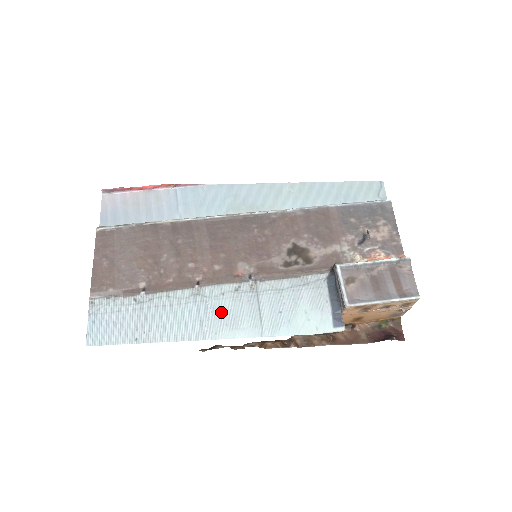
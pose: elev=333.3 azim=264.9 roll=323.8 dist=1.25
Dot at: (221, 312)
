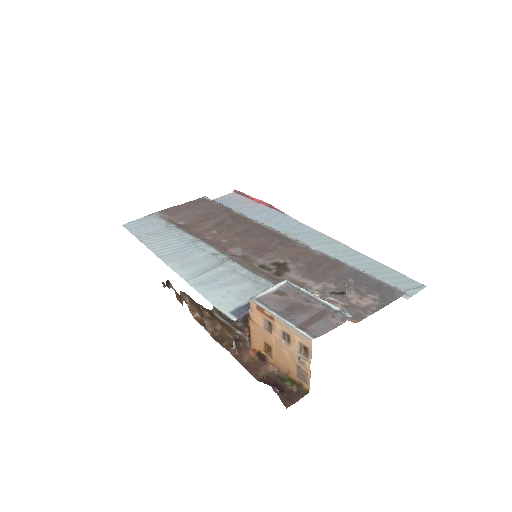
Dot at: (189, 256)
